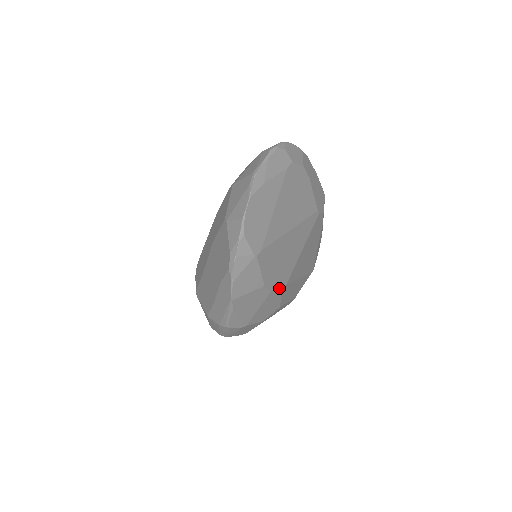
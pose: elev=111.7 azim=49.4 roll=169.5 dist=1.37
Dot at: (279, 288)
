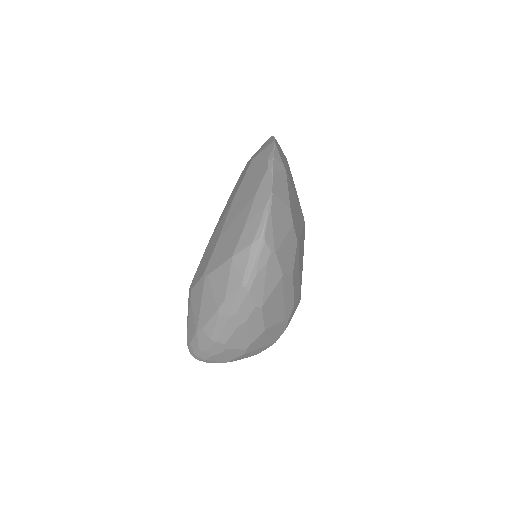
Dot at: (296, 234)
